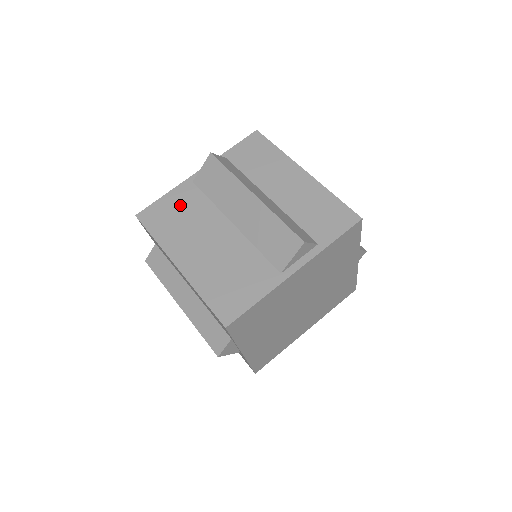
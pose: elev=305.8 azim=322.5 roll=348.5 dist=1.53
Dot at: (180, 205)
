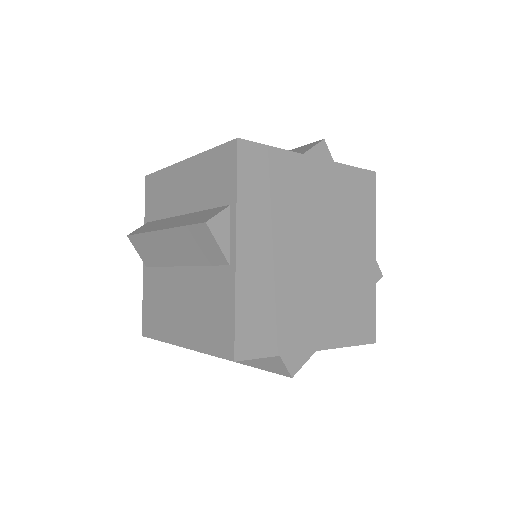
Dot at: occluded
